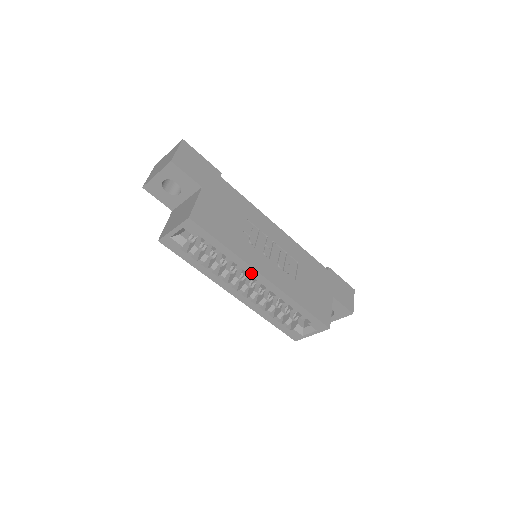
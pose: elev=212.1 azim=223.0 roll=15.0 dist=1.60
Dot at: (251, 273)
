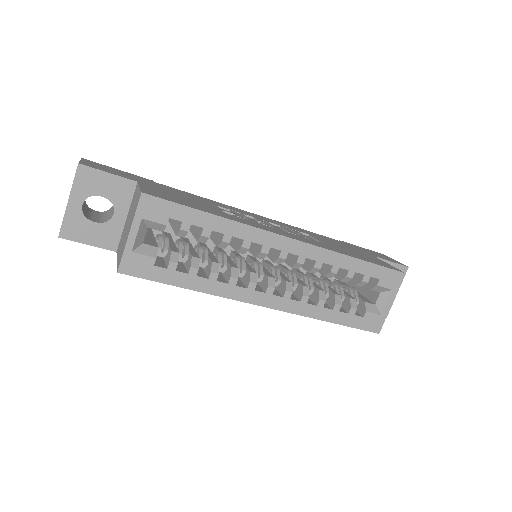
Dot at: (267, 242)
